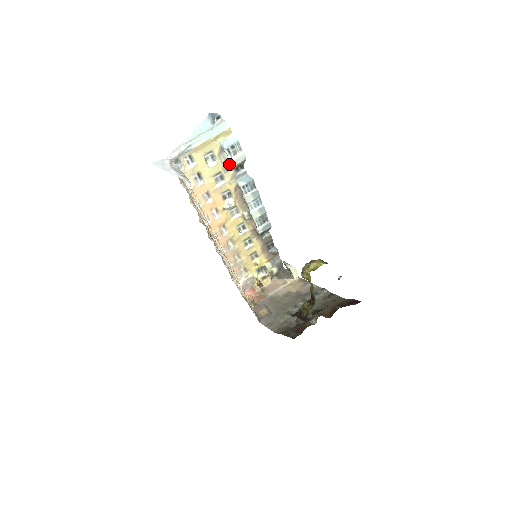
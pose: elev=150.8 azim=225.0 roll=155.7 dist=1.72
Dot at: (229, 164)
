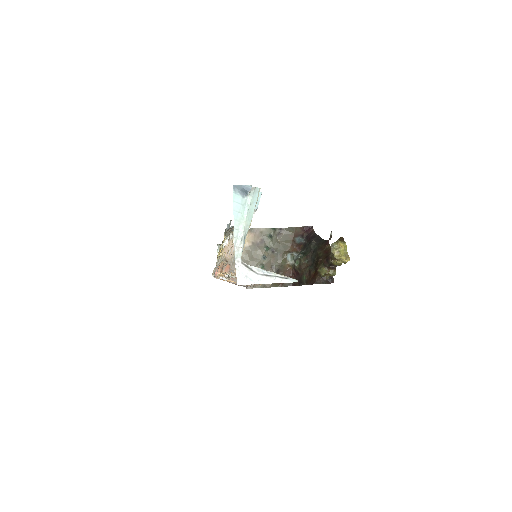
Dot at: occluded
